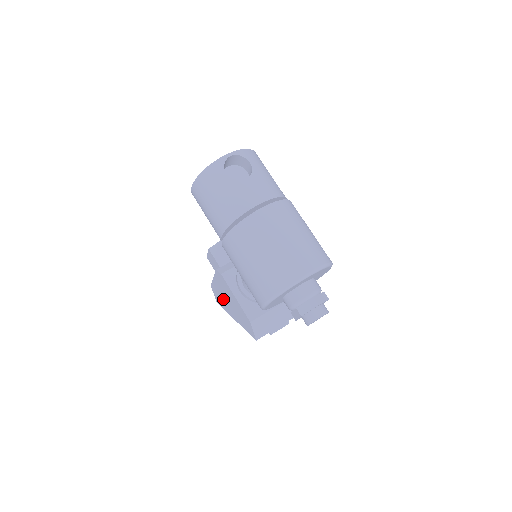
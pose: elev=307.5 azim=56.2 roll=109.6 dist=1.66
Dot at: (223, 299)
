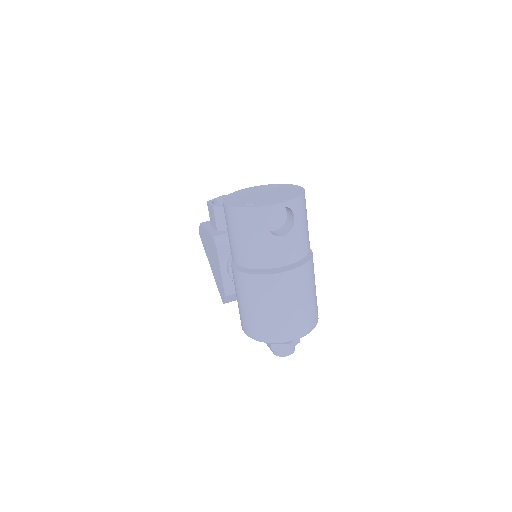
Dot at: (207, 247)
